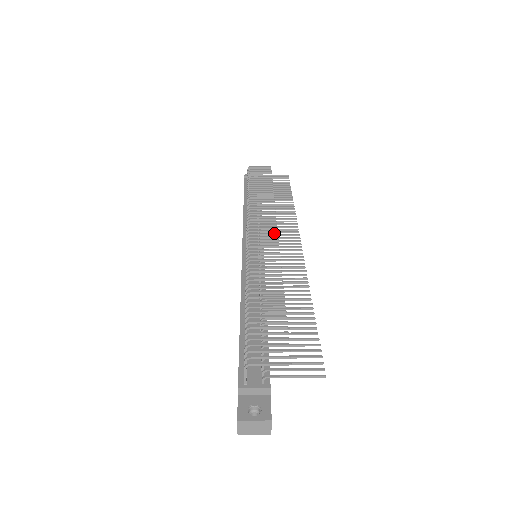
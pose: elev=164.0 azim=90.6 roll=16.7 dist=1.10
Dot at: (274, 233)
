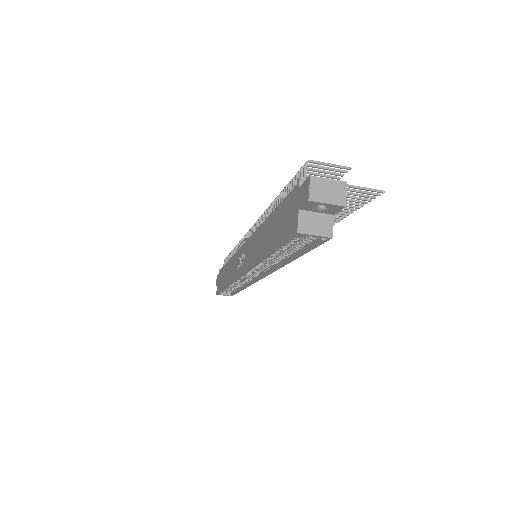
Dot at: occluded
